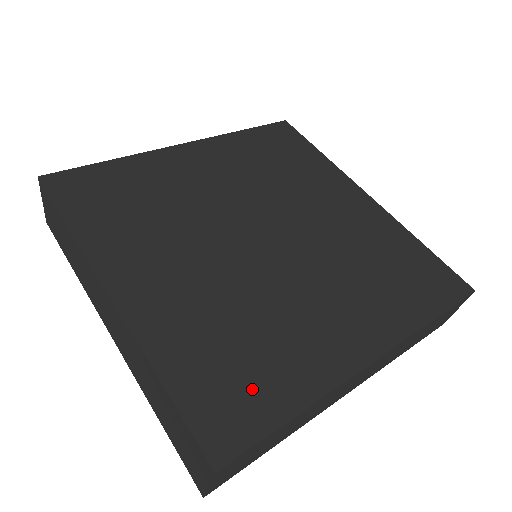
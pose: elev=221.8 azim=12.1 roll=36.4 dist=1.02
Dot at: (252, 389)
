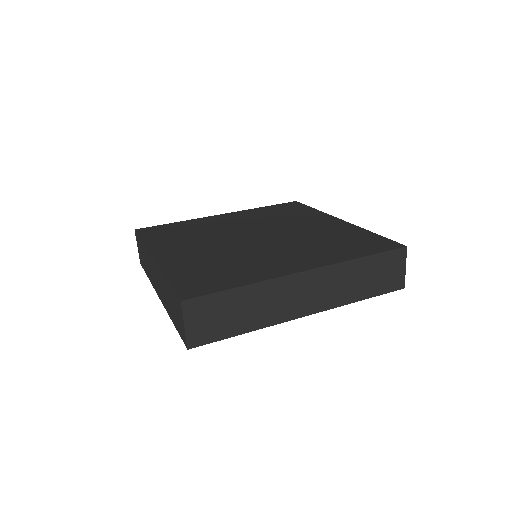
Dot at: (217, 280)
